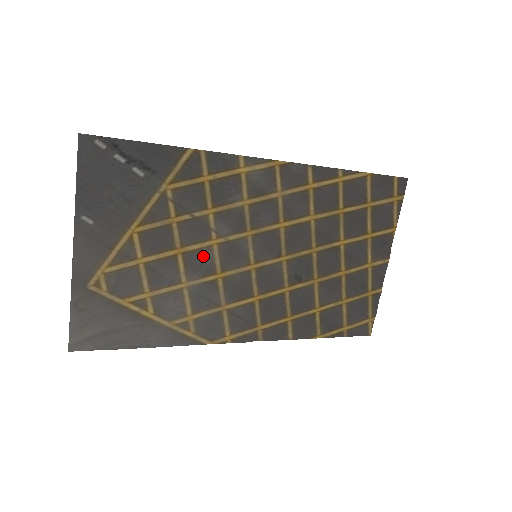
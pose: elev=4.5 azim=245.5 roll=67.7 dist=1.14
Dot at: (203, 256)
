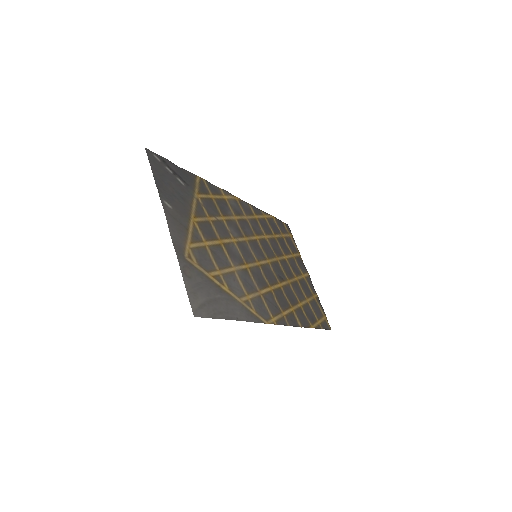
Dot at: (233, 249)
